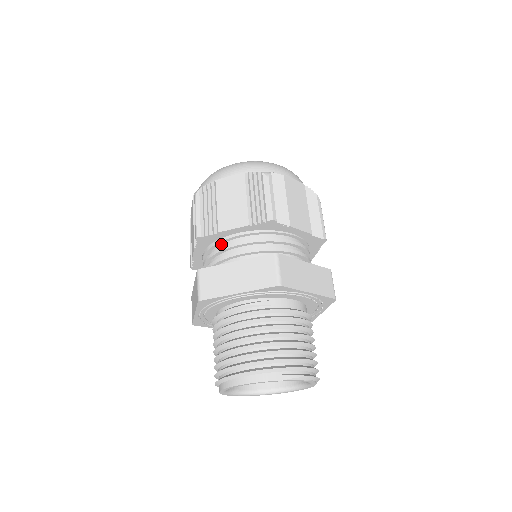
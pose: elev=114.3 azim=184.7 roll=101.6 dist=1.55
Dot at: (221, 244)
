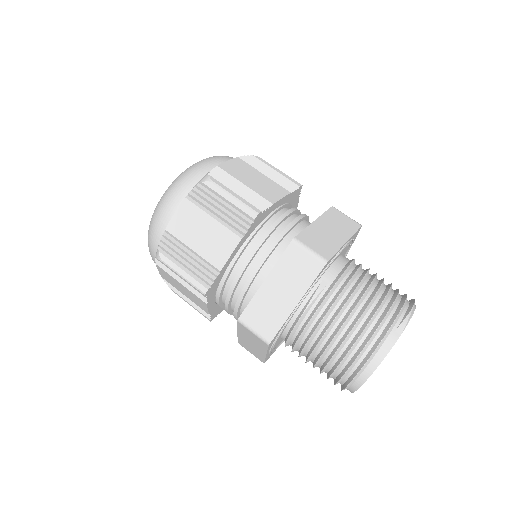
Dot at: (228, 278)
